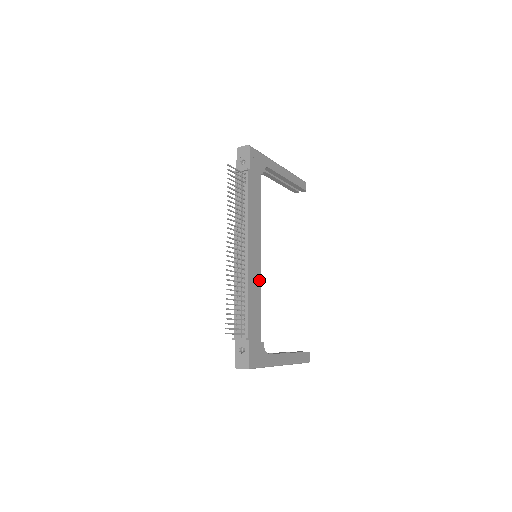
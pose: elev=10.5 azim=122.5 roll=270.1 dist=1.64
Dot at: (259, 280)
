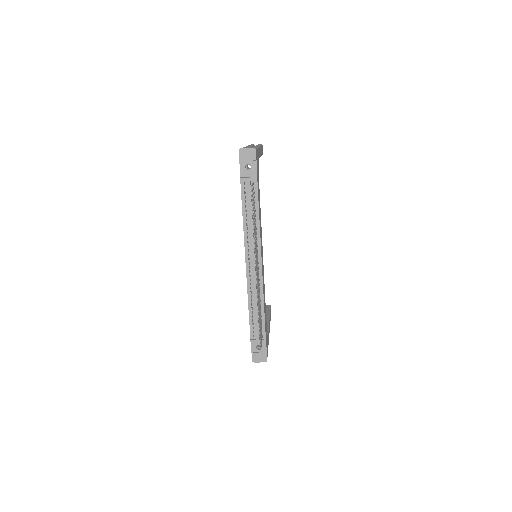
Dot at: occluded
